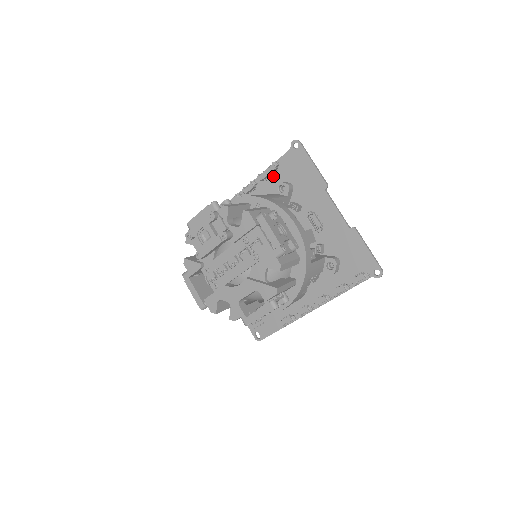
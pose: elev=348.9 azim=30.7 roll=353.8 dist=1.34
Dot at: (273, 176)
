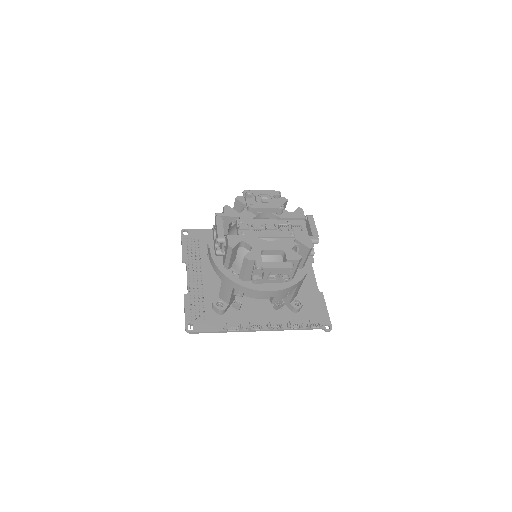
Dot at: occluded
